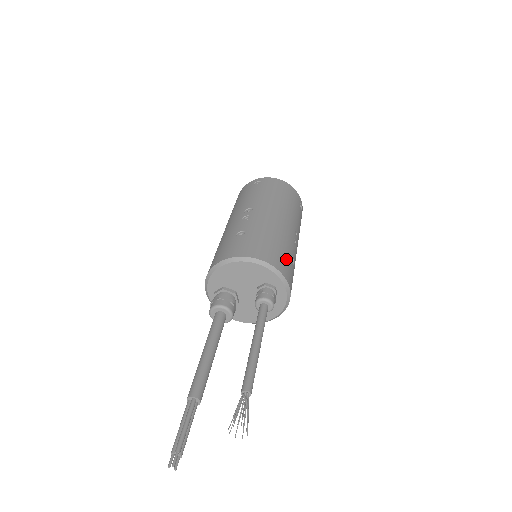
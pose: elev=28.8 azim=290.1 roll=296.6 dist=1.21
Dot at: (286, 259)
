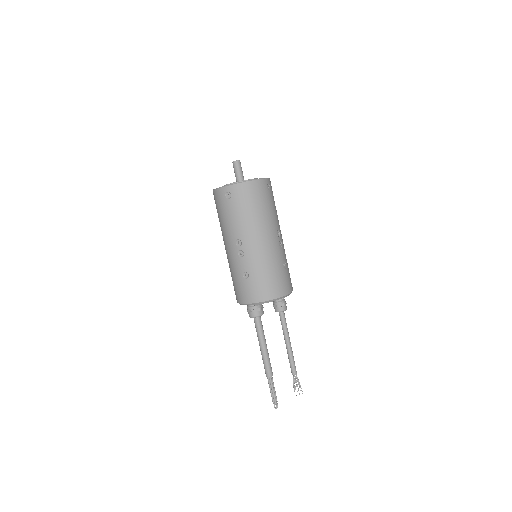
Dot at: (282, 277)
